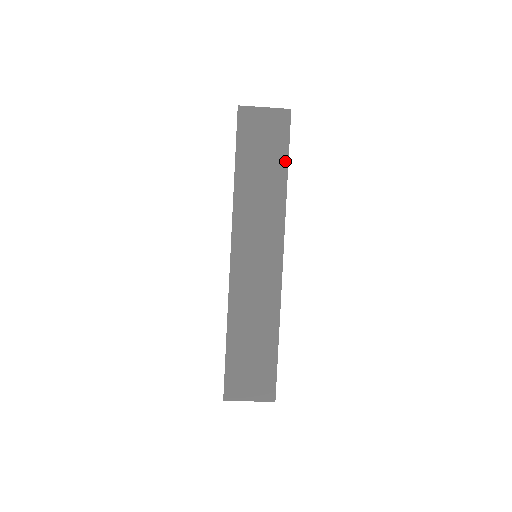
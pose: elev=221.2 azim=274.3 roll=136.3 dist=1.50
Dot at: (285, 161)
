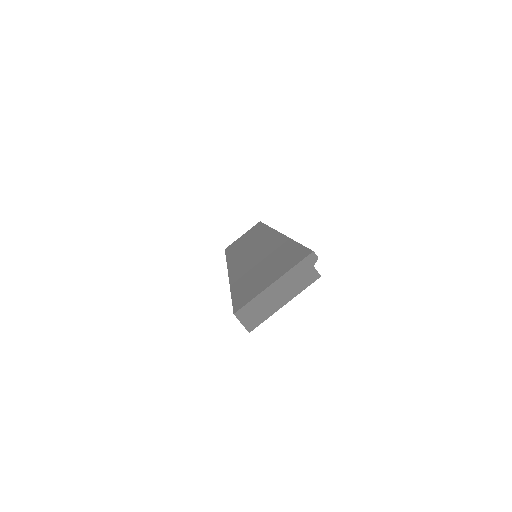
Dot at: occluded
